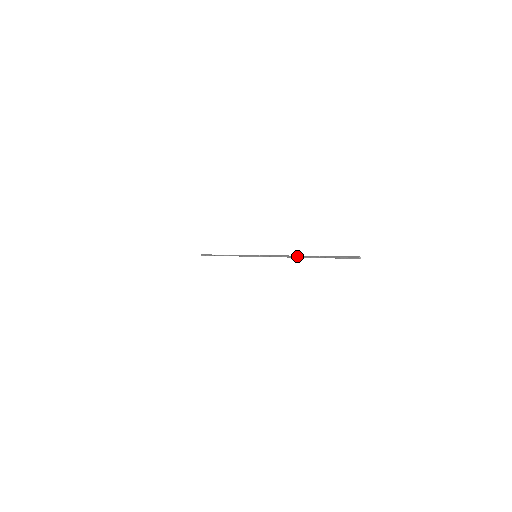
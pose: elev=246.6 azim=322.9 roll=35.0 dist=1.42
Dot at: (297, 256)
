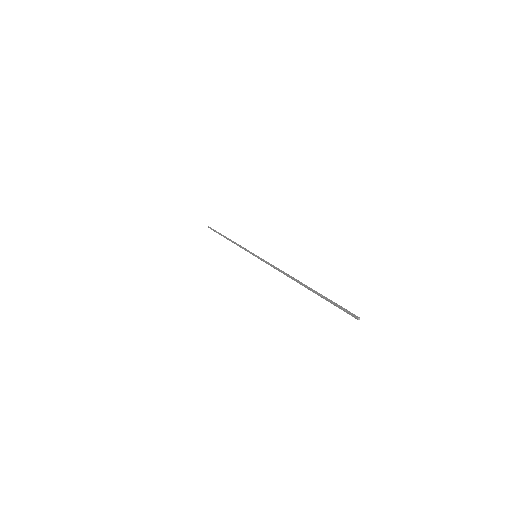
Dot at: (294, 279)
